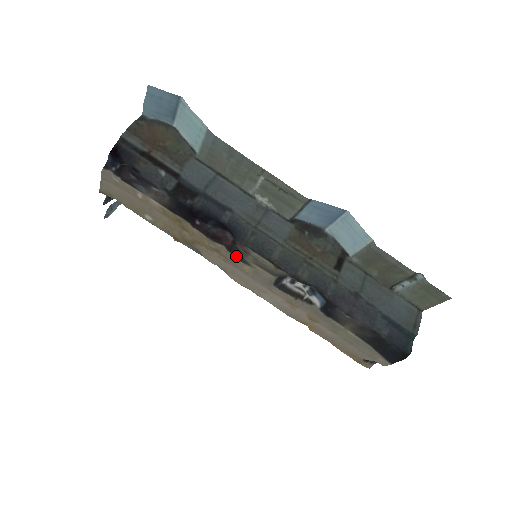
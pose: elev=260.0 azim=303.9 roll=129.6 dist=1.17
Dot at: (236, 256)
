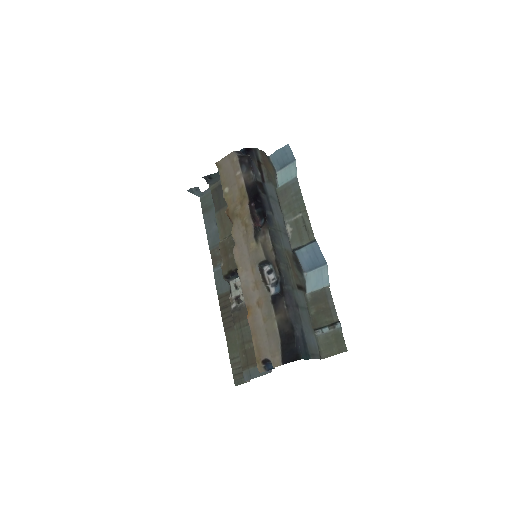
Dot at: (255, 233)
